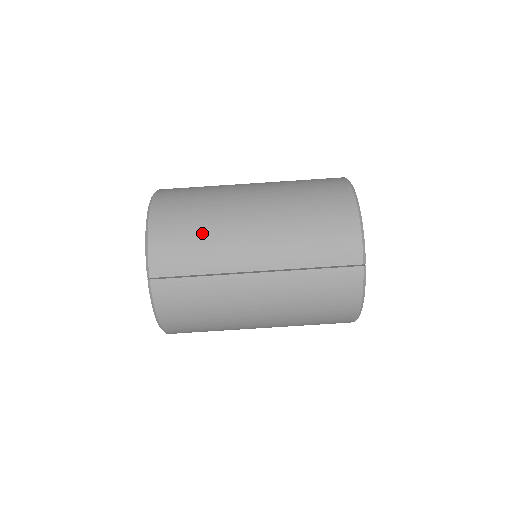
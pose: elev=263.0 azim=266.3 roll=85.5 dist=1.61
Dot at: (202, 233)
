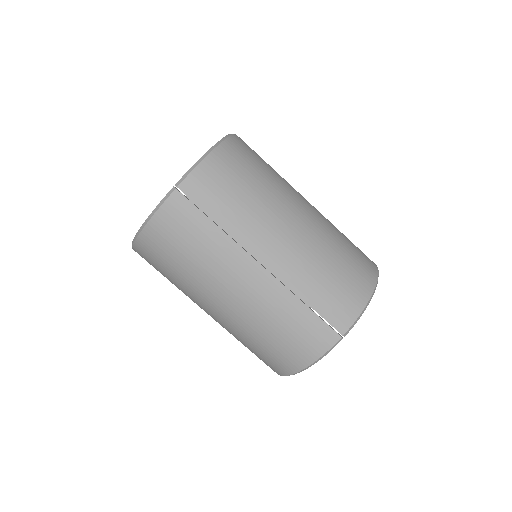
Dot at: (250, 195)
